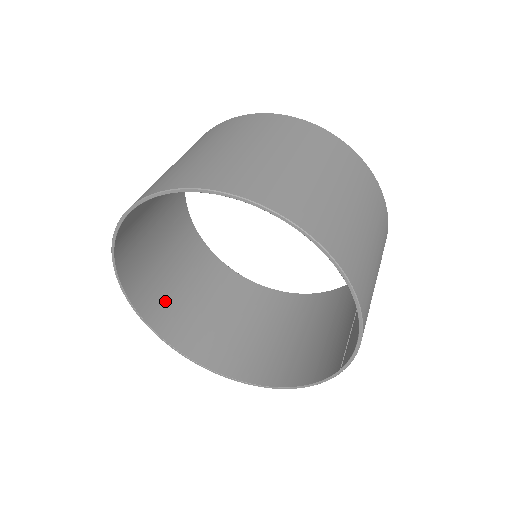
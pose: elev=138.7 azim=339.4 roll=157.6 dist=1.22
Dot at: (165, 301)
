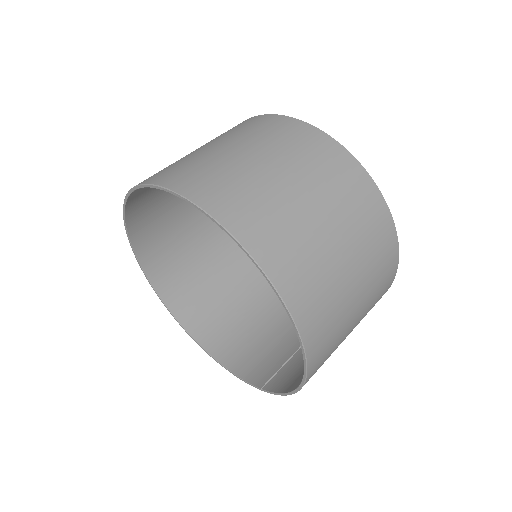
Dot at: (158, 227)
